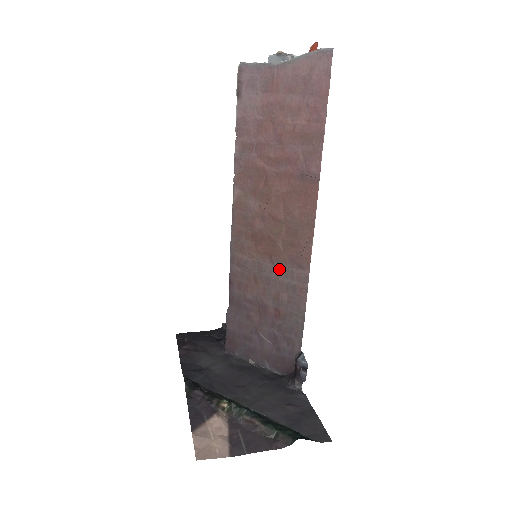
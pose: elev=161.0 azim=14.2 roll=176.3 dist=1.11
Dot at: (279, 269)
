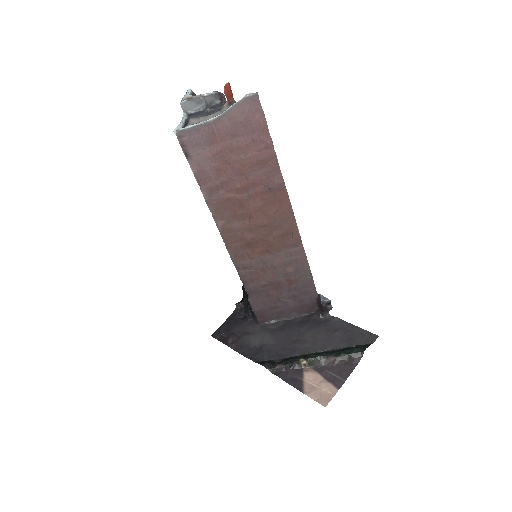
Dot at: (279, 255)
